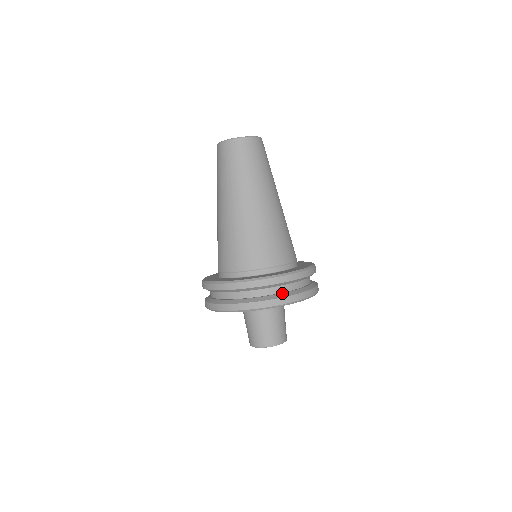
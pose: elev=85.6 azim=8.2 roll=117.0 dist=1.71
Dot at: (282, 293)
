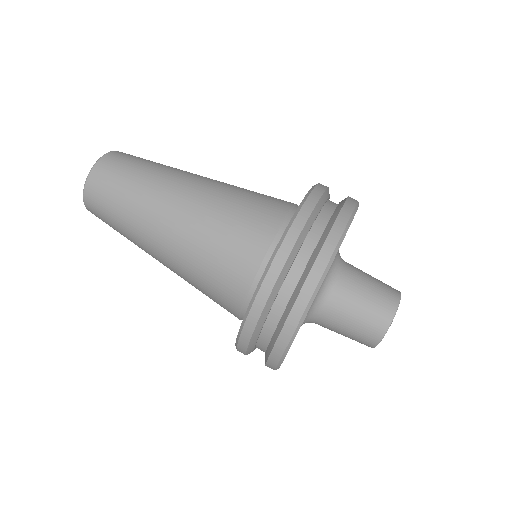
Dot at: (340, 202)
